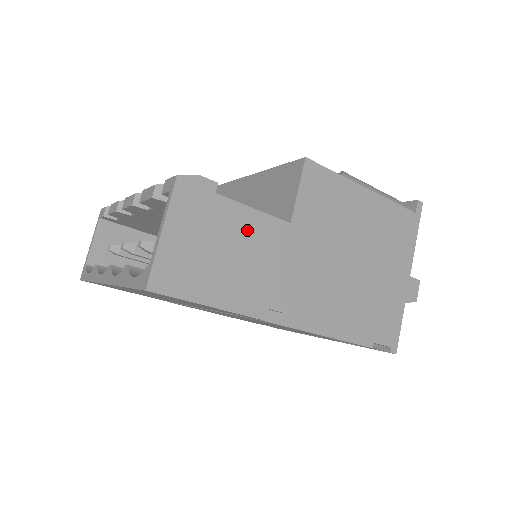
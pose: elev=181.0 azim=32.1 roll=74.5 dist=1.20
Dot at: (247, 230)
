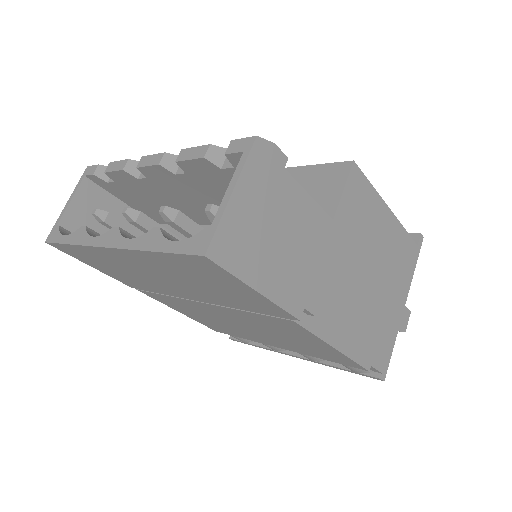
Dot at: (302, 217)
